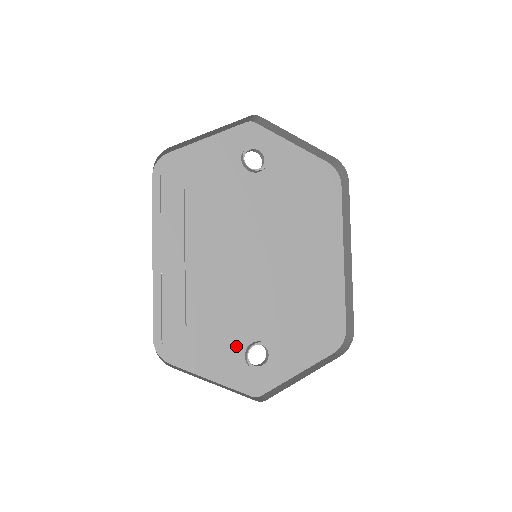
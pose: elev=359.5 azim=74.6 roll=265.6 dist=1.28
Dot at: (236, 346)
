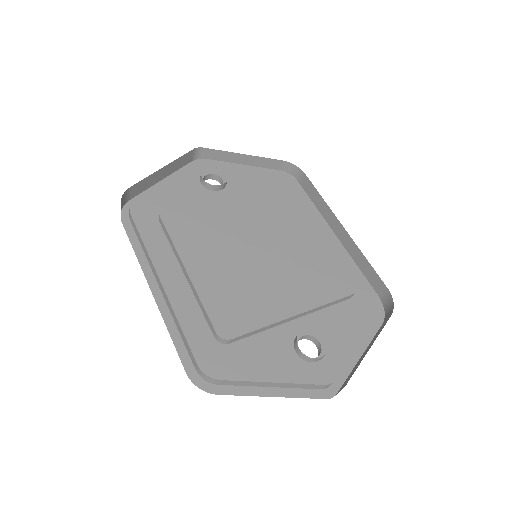
Dot at: (281, 345)
